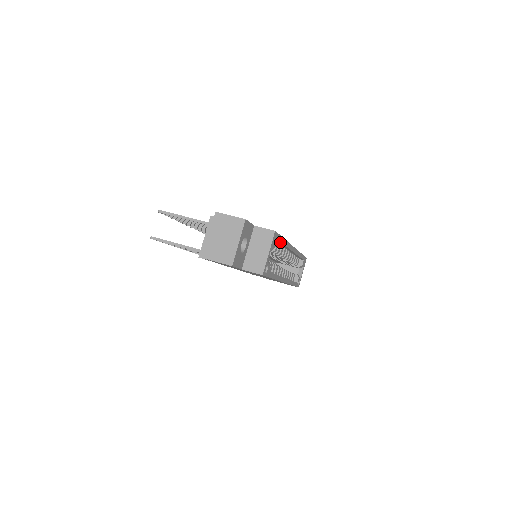
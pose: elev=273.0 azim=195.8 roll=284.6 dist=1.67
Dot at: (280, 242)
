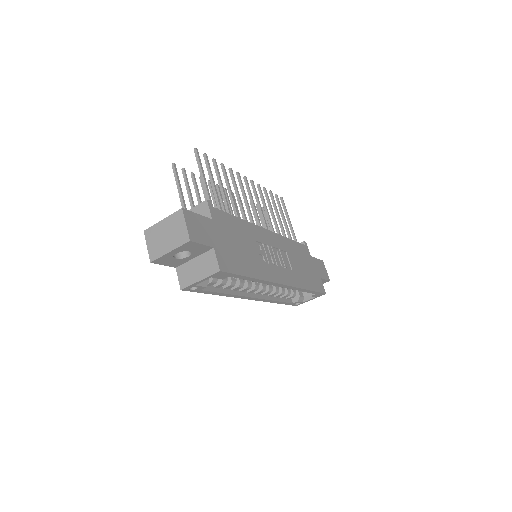
Dot at: (241, 277)
